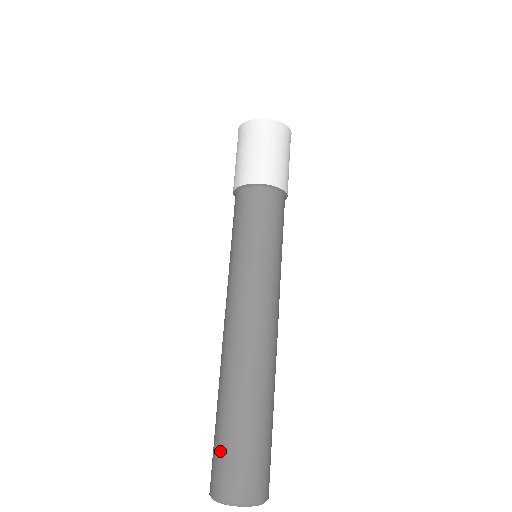
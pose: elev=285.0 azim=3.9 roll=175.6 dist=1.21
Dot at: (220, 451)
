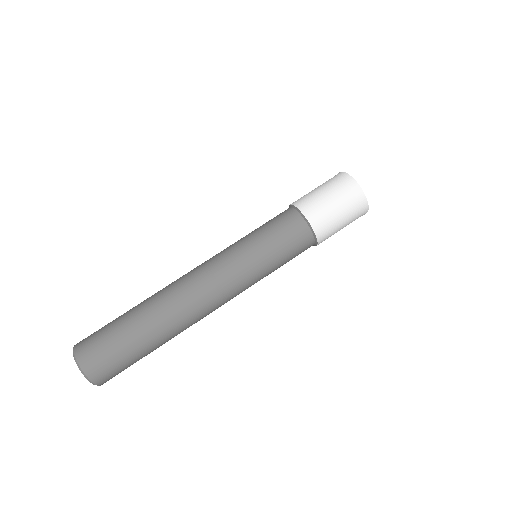
Dot at: (111, 343)
